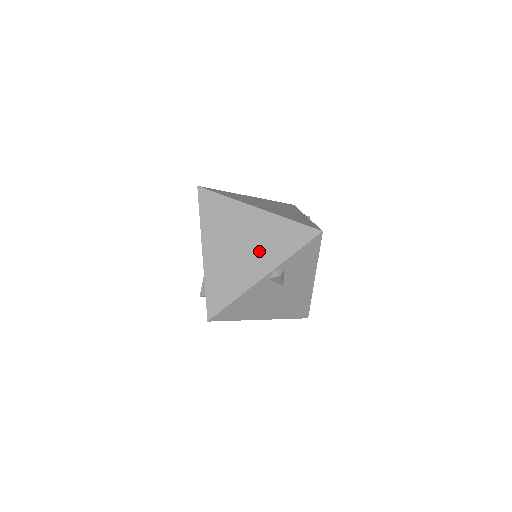
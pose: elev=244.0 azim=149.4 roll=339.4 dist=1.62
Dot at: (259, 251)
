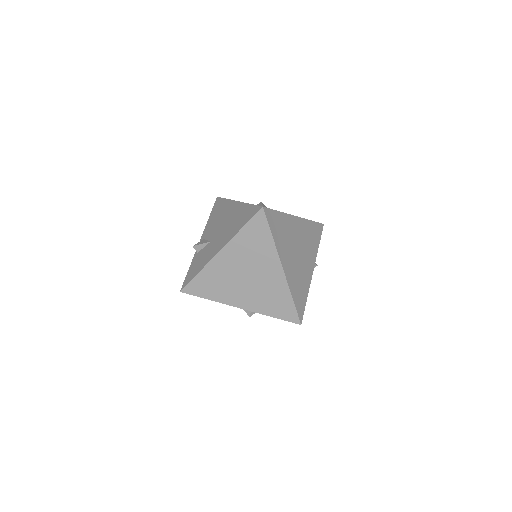
Dot at: (254, 293)
